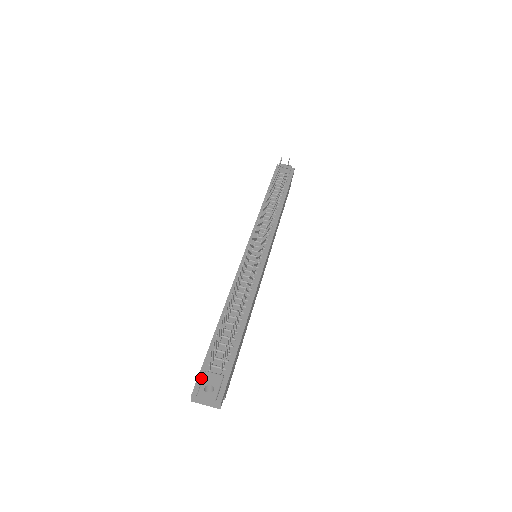
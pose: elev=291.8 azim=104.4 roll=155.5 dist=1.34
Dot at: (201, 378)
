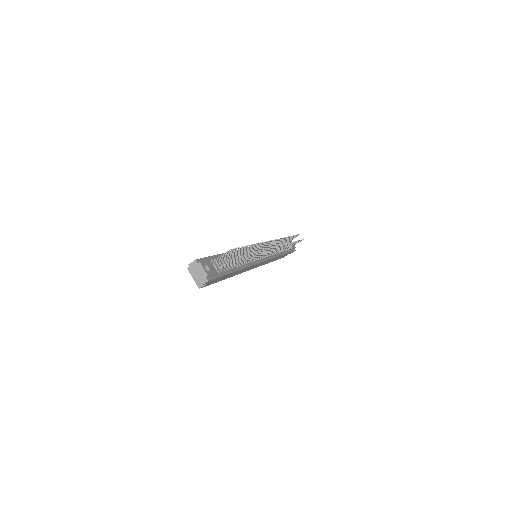
Dot at: (205, 260)
